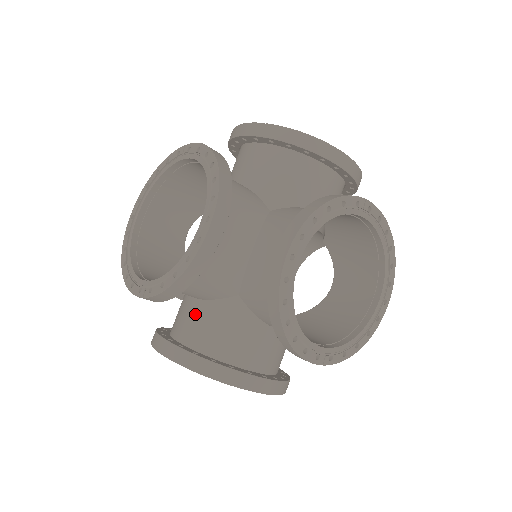
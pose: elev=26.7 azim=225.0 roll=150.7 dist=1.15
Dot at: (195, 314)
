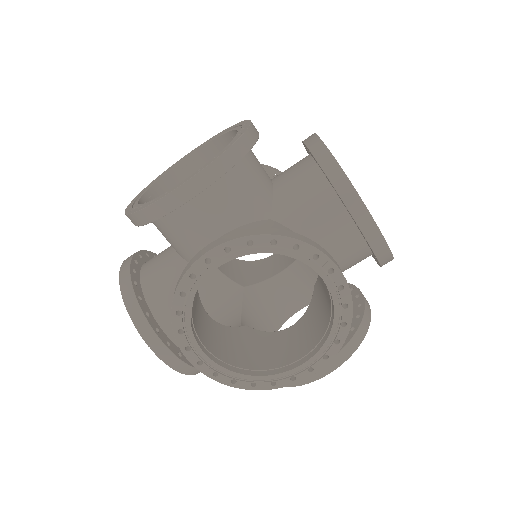
Dot at: occluded
